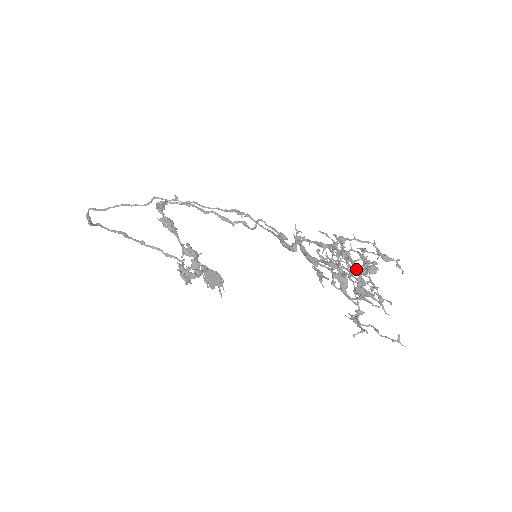
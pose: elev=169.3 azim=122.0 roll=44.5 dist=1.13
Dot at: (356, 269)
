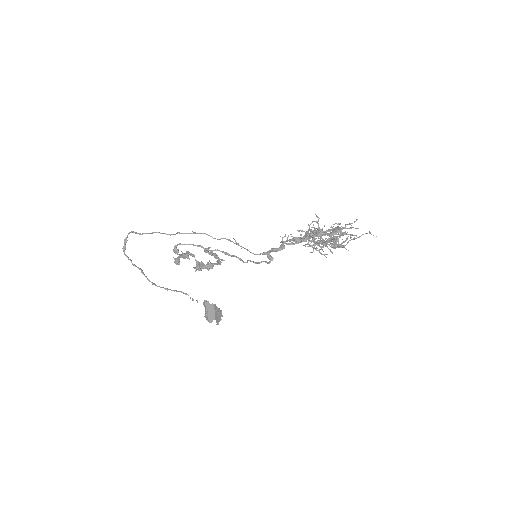
Dot at: (328, 234)
